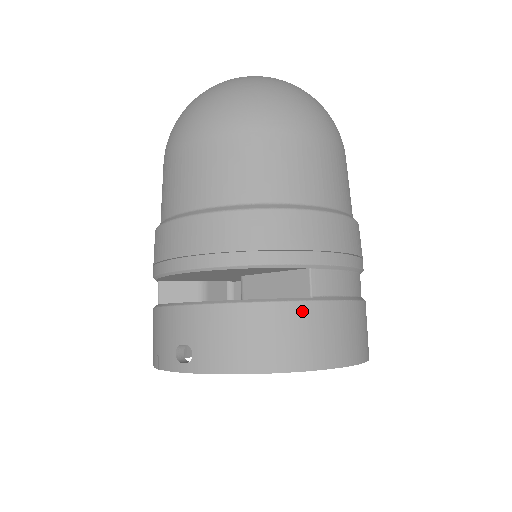
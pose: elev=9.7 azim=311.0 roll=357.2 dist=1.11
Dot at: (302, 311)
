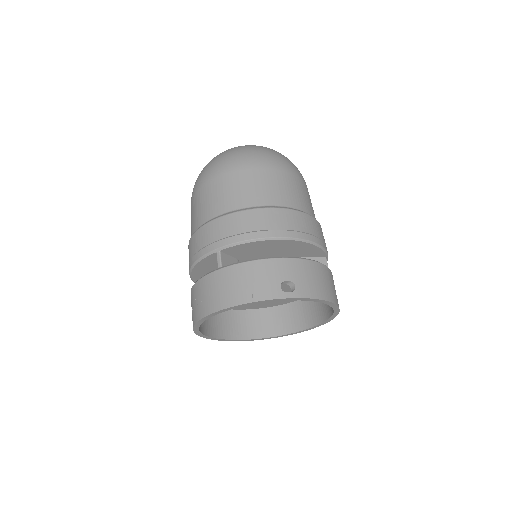
Dot at: (332, 276)
